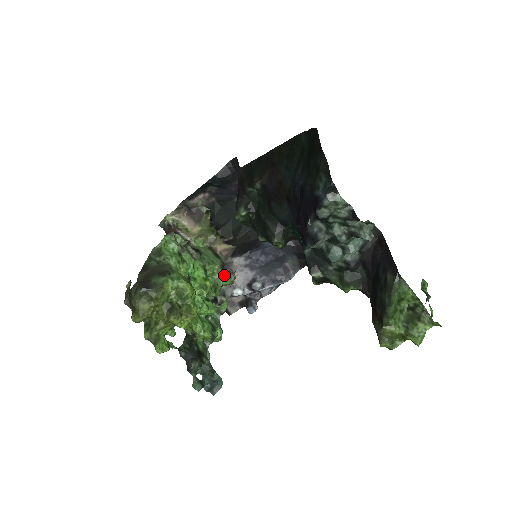
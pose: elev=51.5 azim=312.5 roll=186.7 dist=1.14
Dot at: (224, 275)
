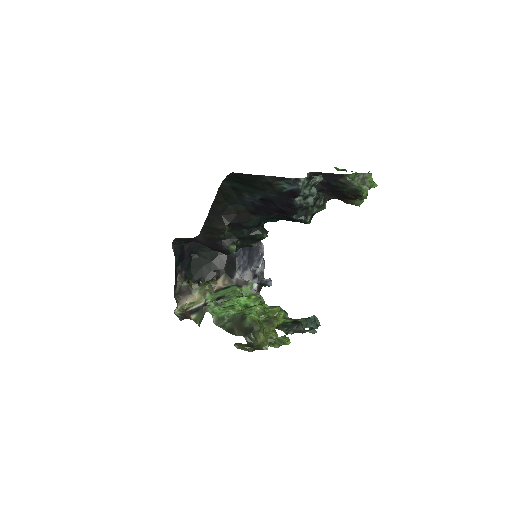
Dot at: (246, 287)
